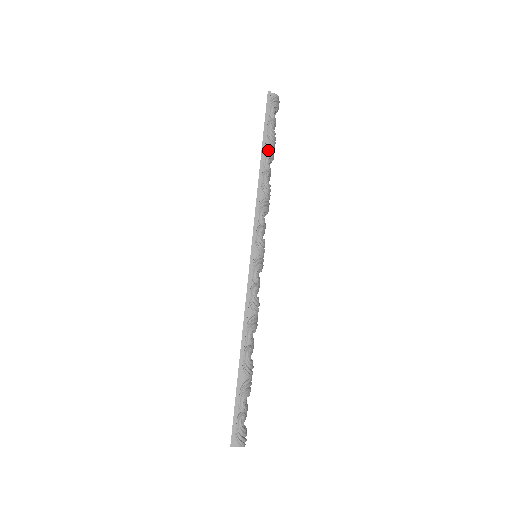
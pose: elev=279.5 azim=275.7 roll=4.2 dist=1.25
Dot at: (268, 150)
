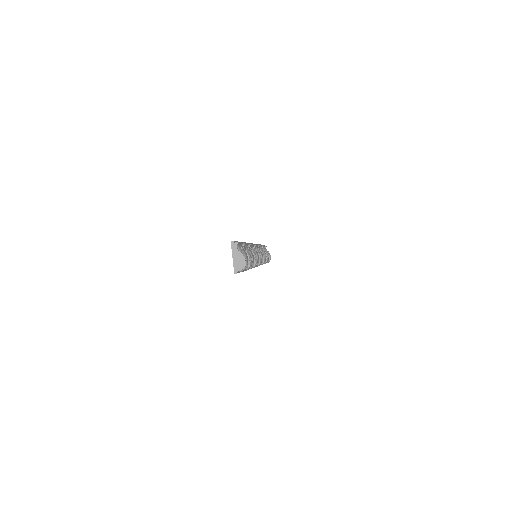
Dot at: occluded
